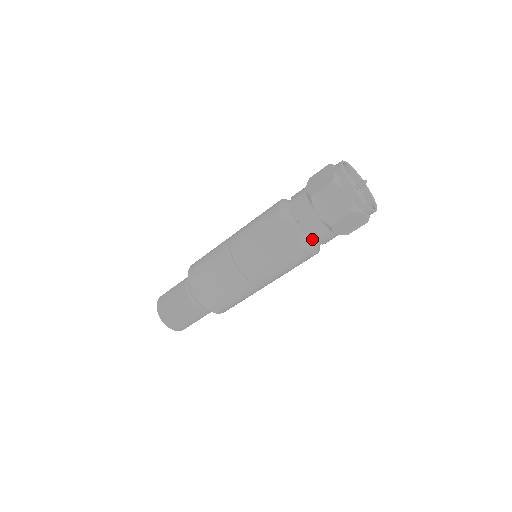
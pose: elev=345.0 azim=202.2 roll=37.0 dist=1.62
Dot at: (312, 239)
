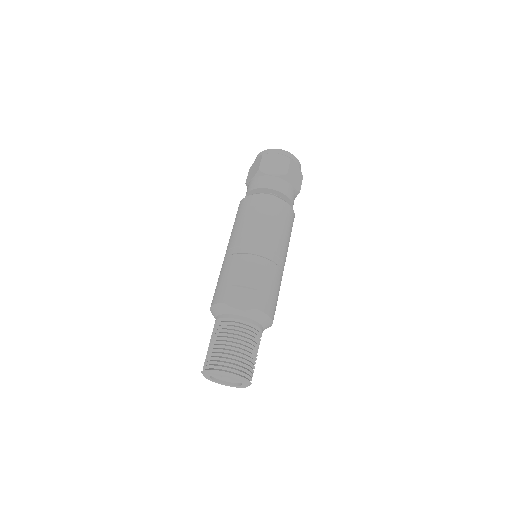
Dot at: occluded
